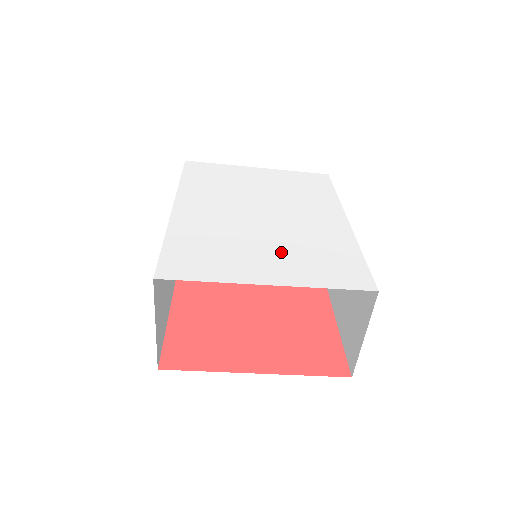
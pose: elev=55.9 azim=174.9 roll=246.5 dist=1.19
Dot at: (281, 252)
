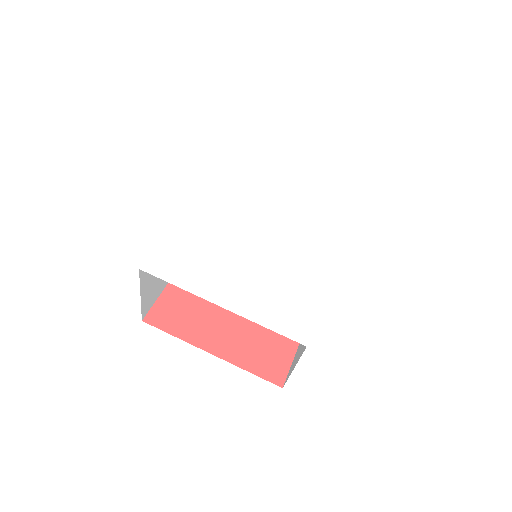
Dot at: (253, 277)
